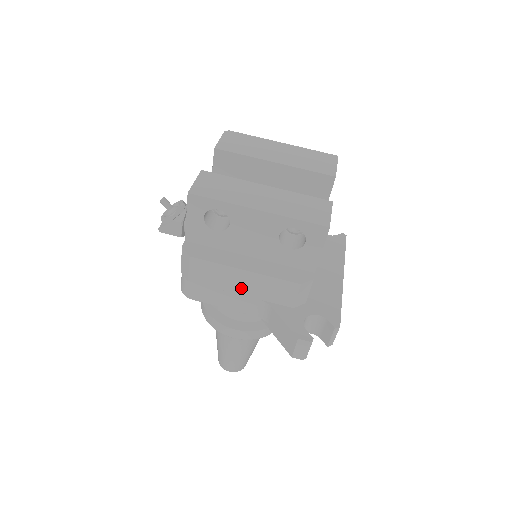
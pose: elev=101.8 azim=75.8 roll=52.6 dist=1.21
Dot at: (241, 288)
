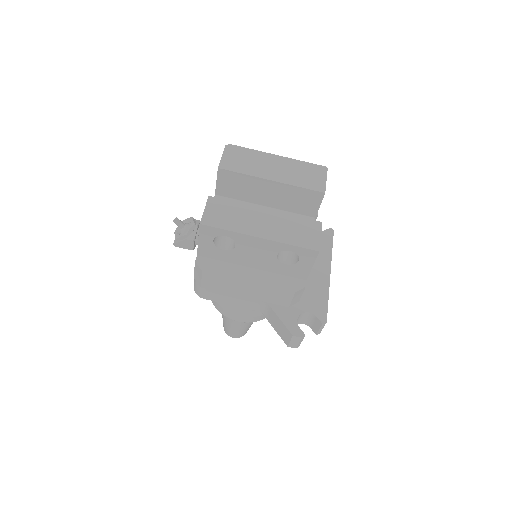
Dot at: (245, 293)
